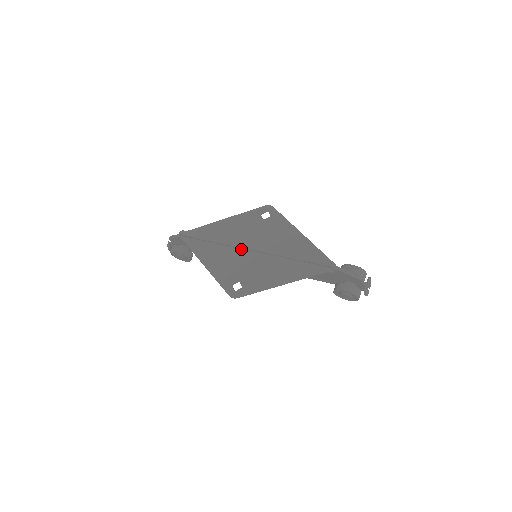
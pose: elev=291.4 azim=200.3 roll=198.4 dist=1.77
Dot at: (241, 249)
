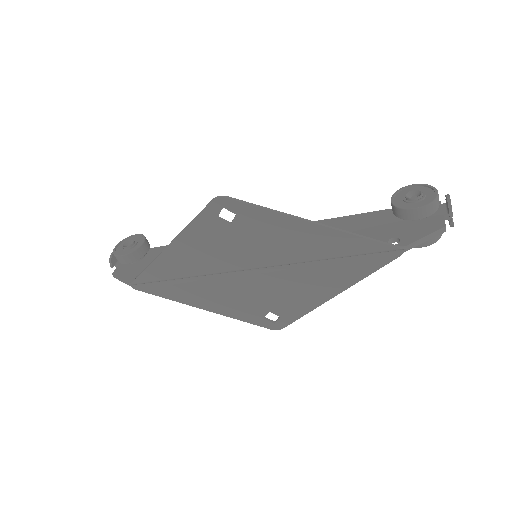
Dot at: (235, 276)
